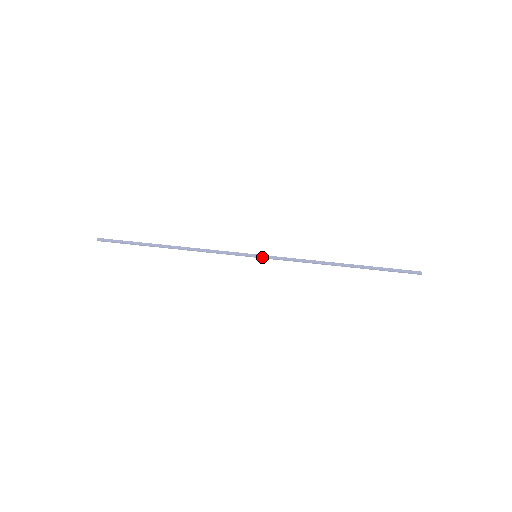
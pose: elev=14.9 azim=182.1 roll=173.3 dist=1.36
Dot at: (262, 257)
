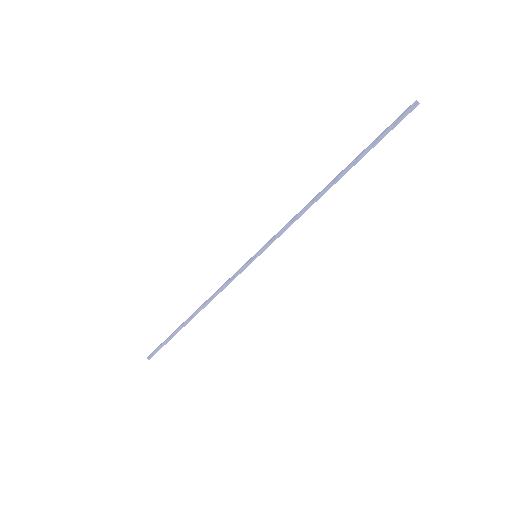
Dot at: (261, 253)
